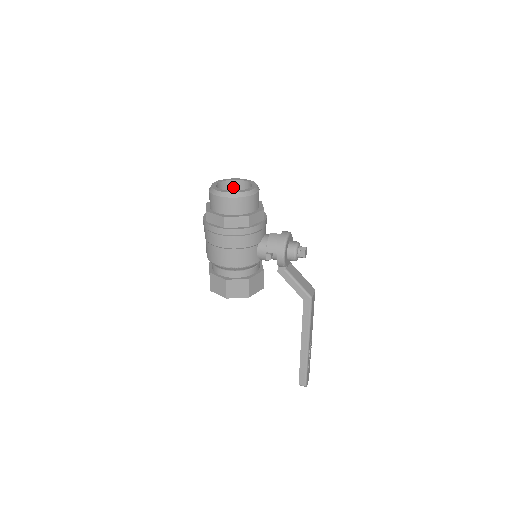
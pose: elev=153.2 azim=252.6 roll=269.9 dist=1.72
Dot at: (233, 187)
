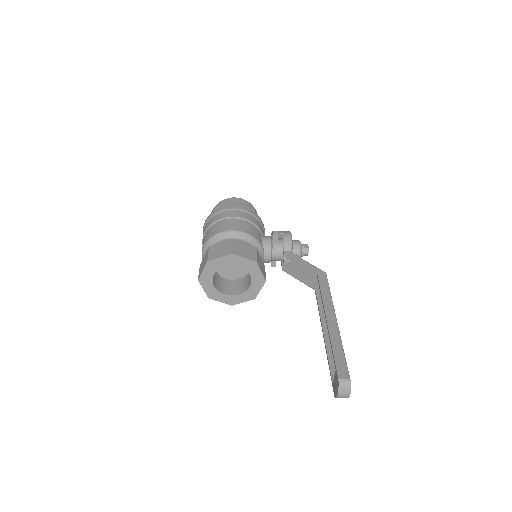
Dot at: occluded
